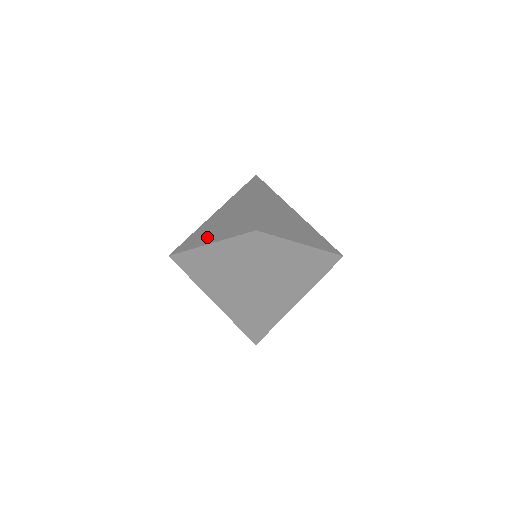
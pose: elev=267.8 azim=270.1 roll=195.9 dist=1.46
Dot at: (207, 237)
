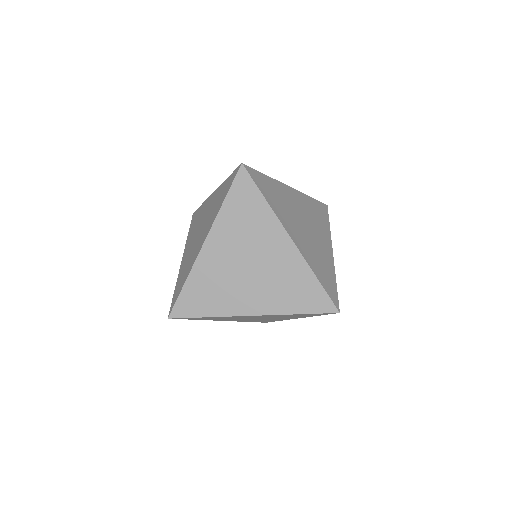
Dot at: (196, 250)
